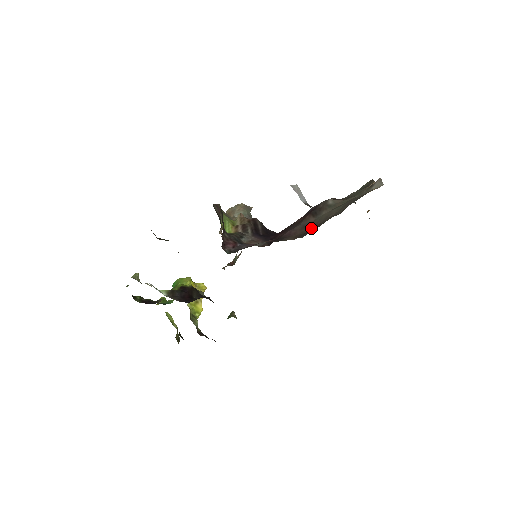
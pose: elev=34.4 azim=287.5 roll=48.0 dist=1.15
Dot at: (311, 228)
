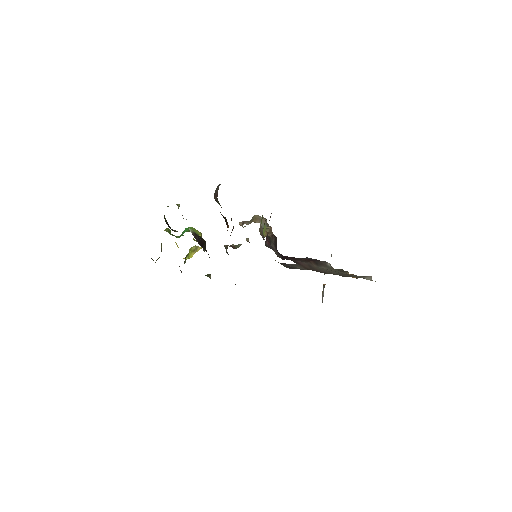
Dot at: (315, 270)
